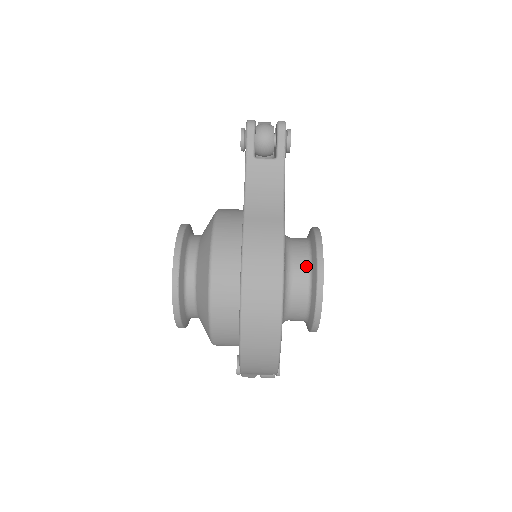
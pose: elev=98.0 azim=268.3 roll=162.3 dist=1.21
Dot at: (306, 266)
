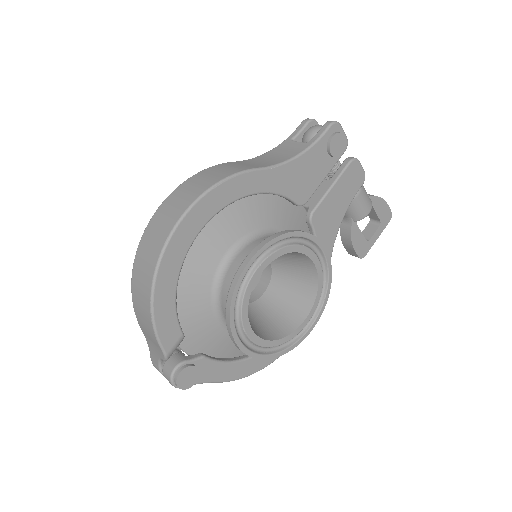
Dot at: occluded
